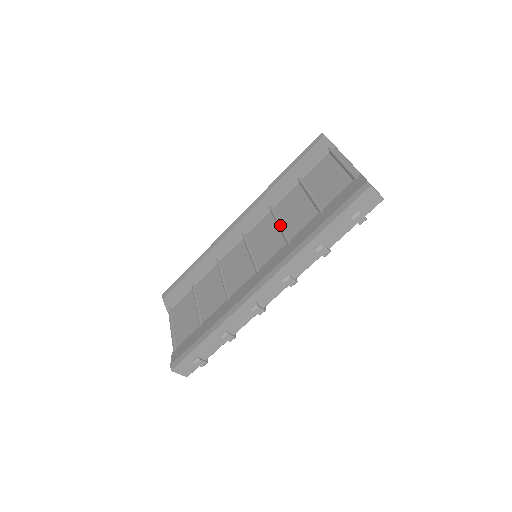
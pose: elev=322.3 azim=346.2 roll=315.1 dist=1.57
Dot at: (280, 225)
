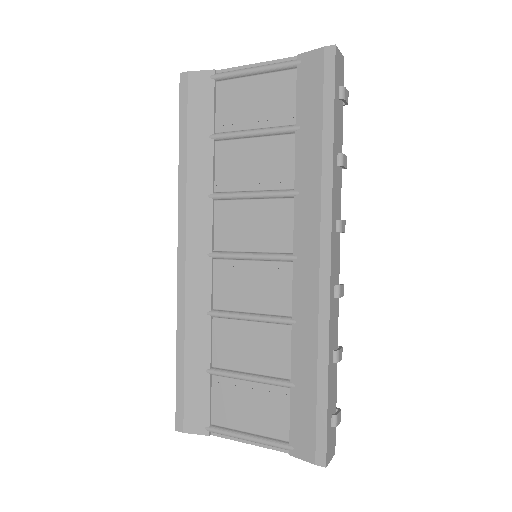
Dot at: (256, 193)
